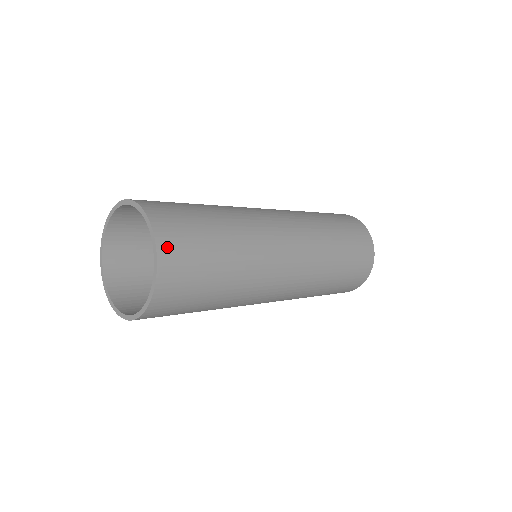
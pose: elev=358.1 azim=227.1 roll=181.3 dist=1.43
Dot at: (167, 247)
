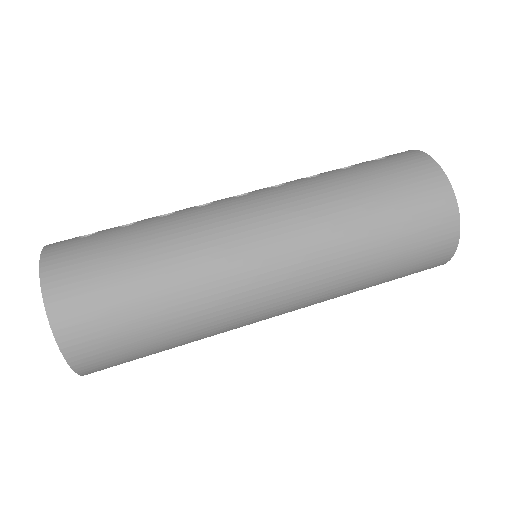
Dot at: (62, 312)
